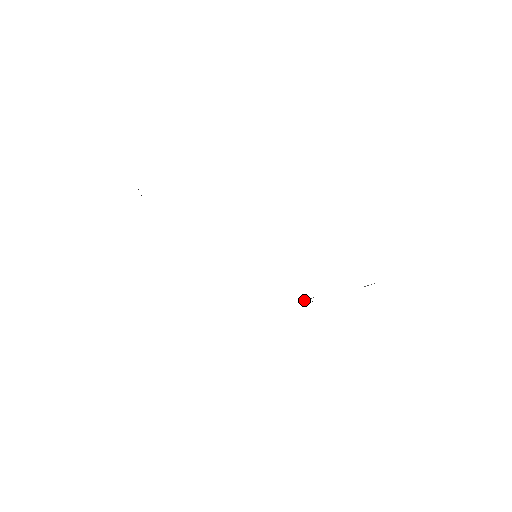
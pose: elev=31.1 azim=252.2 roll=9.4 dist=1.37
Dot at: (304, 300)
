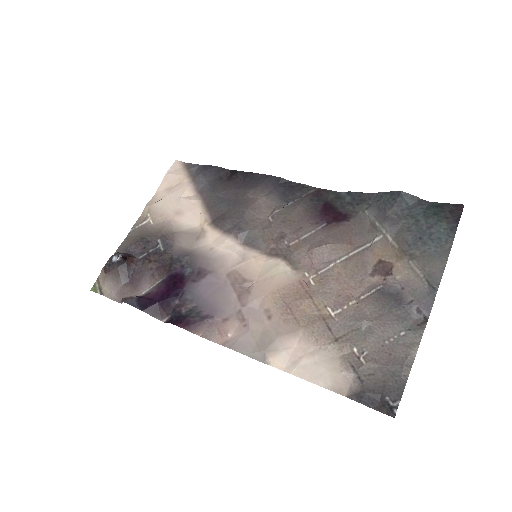
Dot at: (369, 218)
